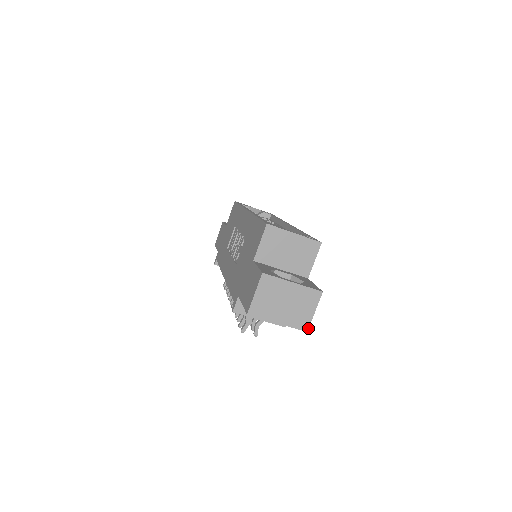
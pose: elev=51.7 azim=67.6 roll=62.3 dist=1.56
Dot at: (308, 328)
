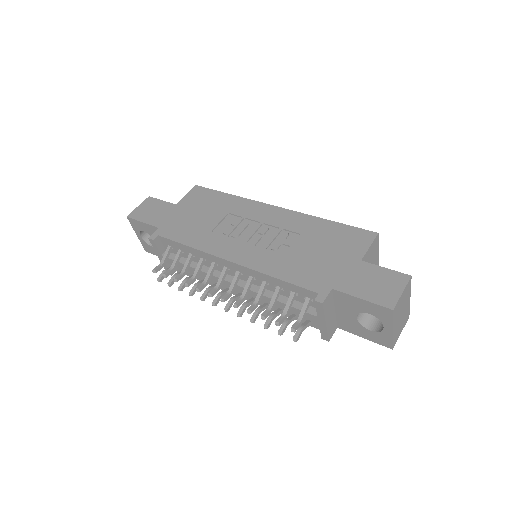
Dot at: occluded
